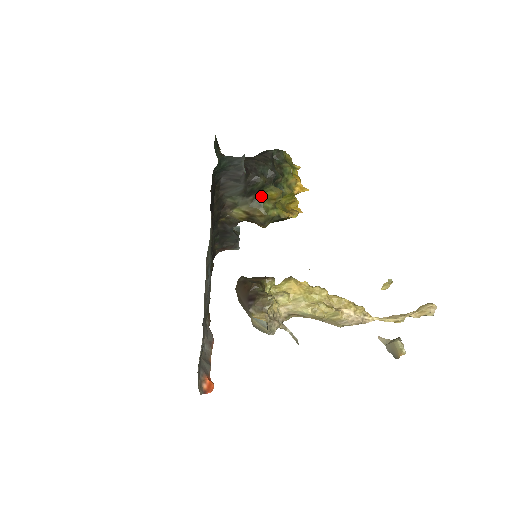
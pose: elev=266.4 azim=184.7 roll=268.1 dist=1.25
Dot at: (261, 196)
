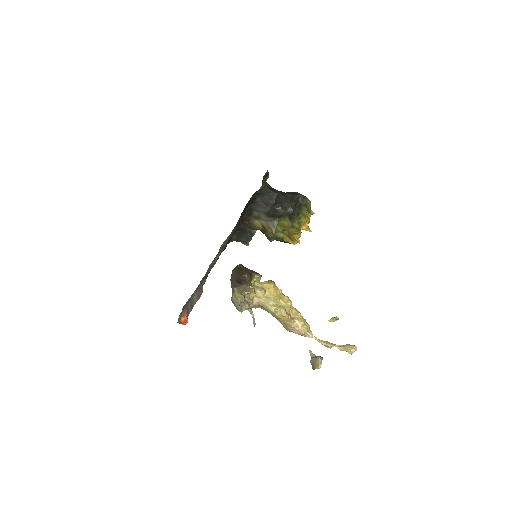
Dot at: (278, 221)
